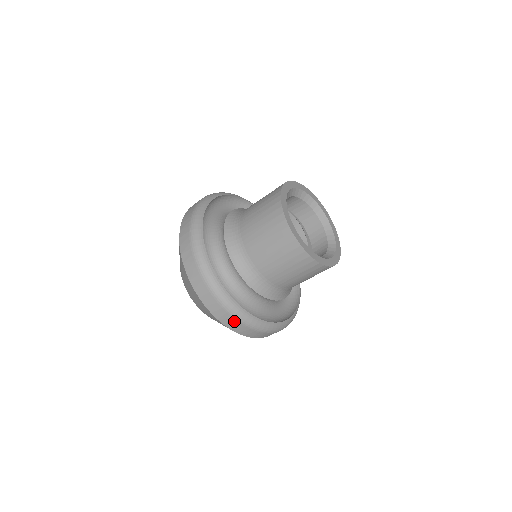
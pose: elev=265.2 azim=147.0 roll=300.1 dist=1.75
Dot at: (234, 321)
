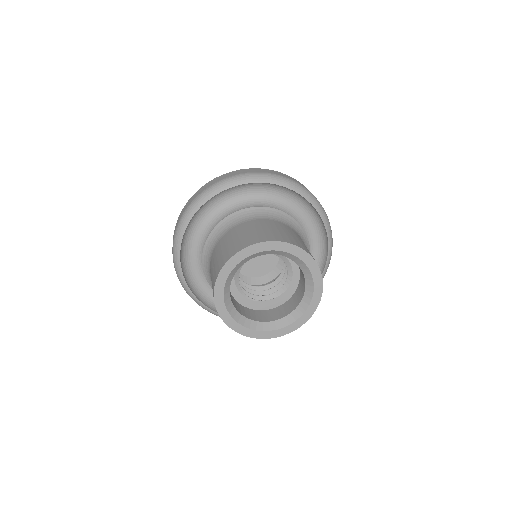
Dot at: occluded
